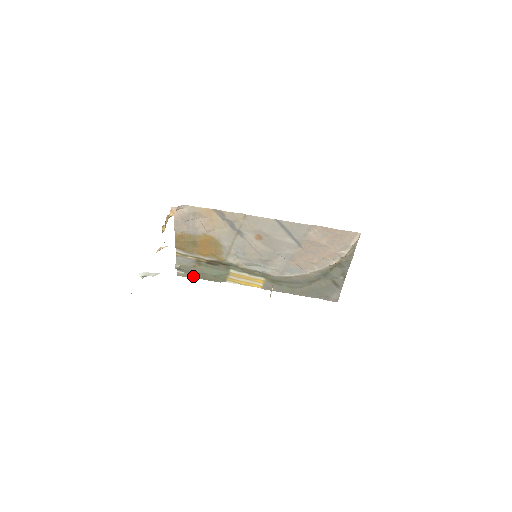
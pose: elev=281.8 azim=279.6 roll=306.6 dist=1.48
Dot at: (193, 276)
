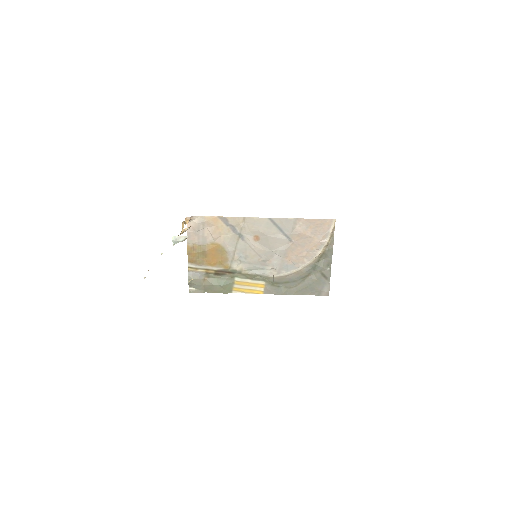
Dot at: (203, 291)
